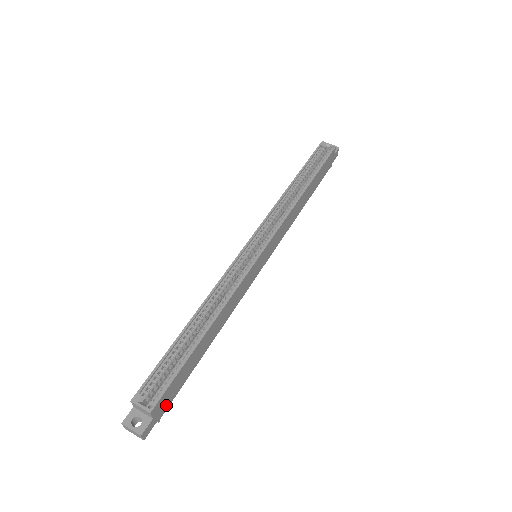
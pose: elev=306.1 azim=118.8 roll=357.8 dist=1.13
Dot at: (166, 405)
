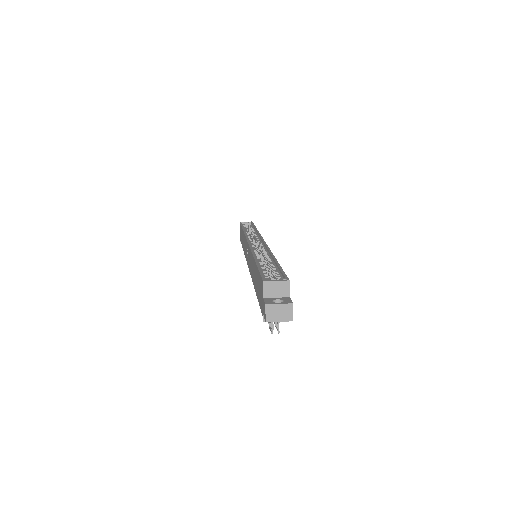
Dot at: occluded
